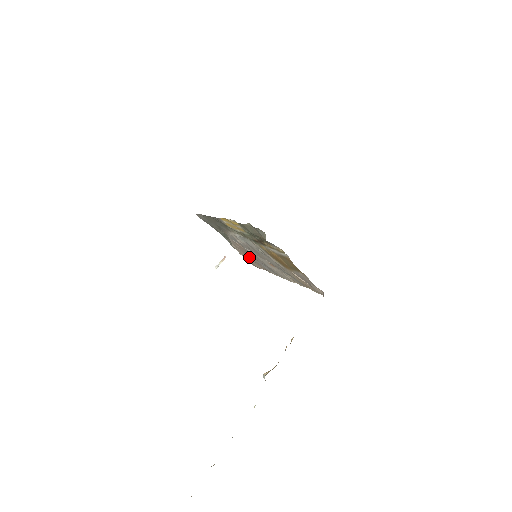
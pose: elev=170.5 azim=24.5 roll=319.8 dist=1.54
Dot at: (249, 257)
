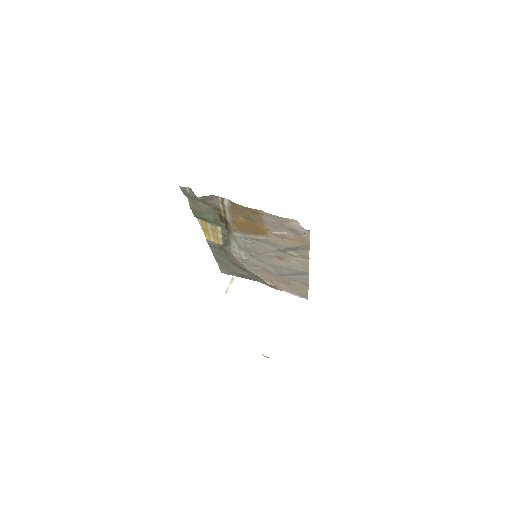
Dot at: (284, 283)
